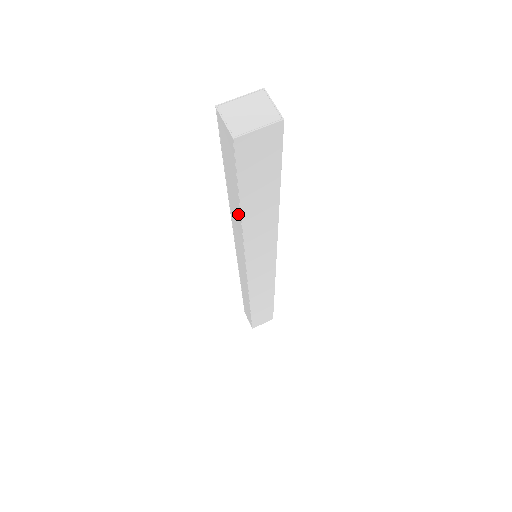
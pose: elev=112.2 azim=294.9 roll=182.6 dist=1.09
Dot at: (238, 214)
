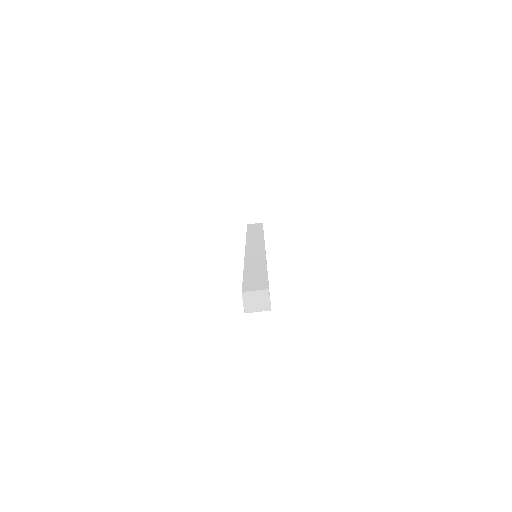
Dot at: occluded
